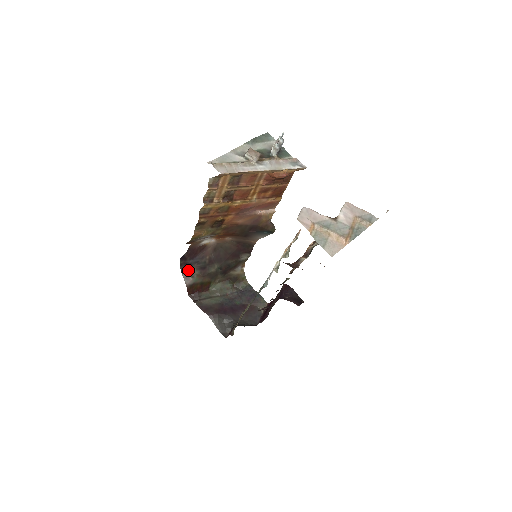
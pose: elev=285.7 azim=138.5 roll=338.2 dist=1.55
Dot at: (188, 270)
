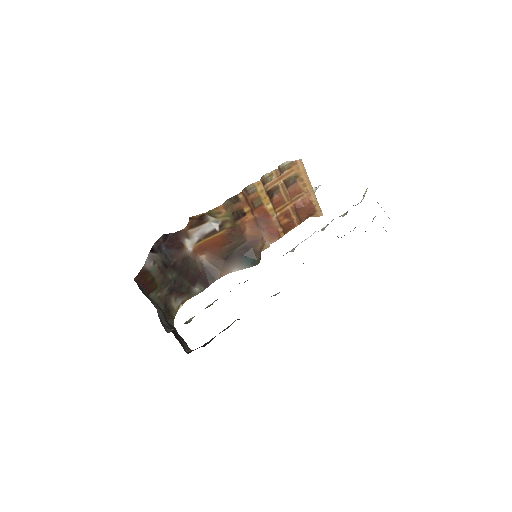
Dot at: (155, 254)
